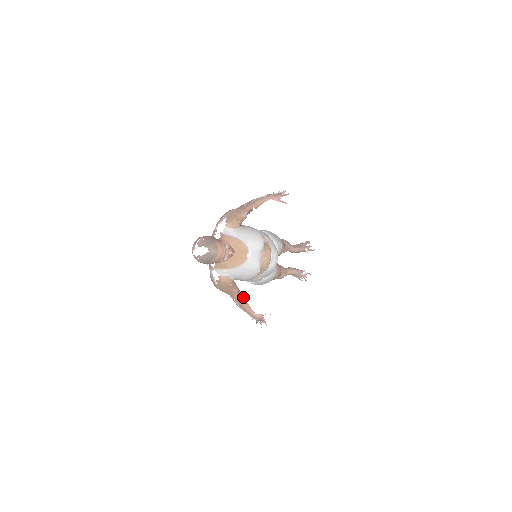
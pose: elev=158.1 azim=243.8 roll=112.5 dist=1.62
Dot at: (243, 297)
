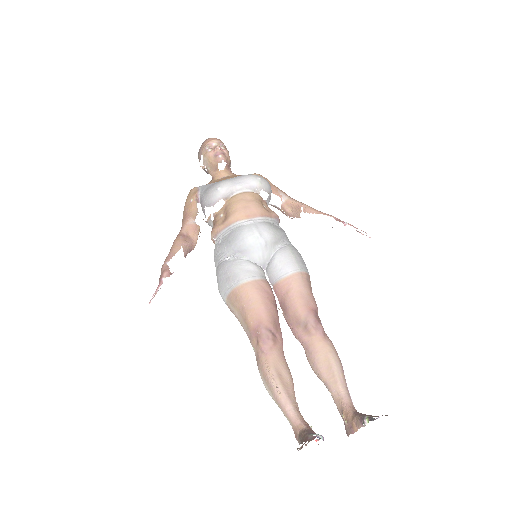
Dot at: (186, 241)
